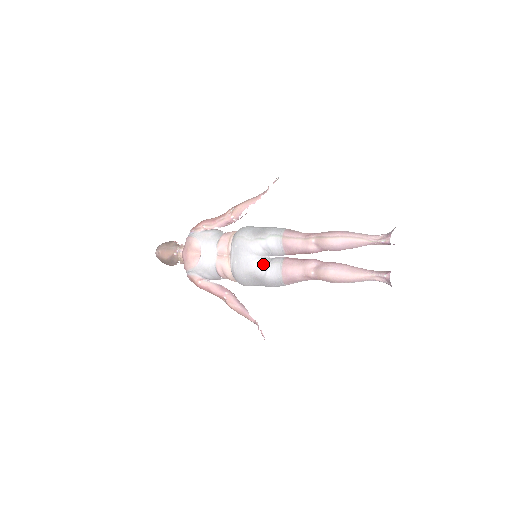
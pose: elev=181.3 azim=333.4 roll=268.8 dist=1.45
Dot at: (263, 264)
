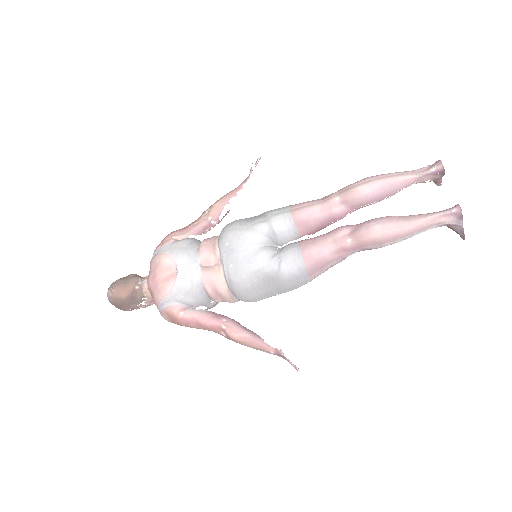
Dot at: (272, 255)
